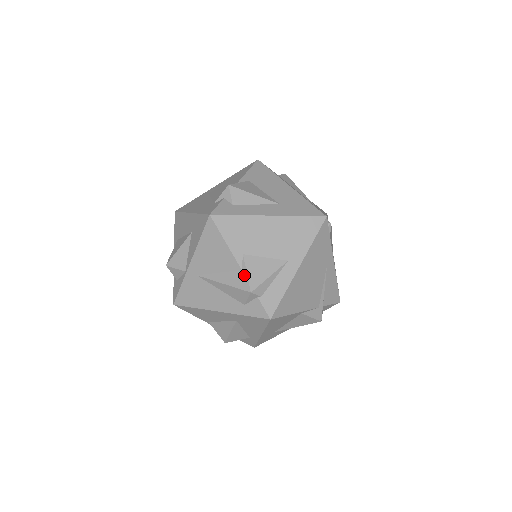
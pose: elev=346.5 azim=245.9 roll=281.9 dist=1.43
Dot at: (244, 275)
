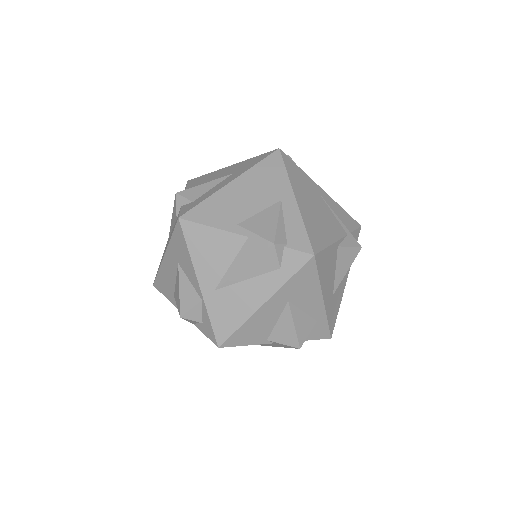
Dot at: (254, 238)
